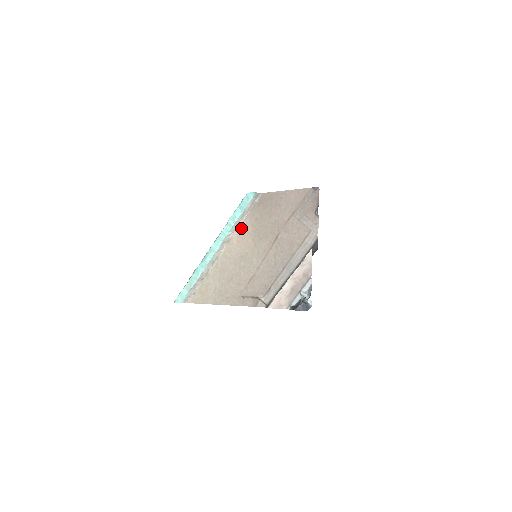
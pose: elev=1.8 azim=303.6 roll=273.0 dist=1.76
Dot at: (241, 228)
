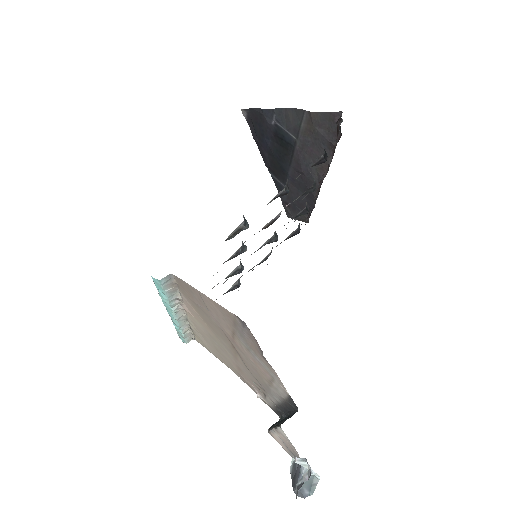
Dot at: (185, 303)
